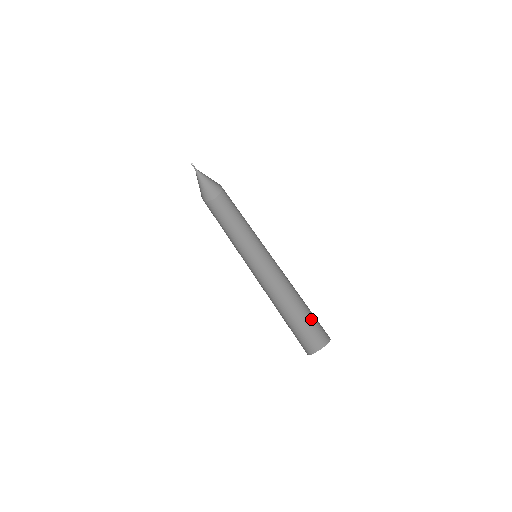
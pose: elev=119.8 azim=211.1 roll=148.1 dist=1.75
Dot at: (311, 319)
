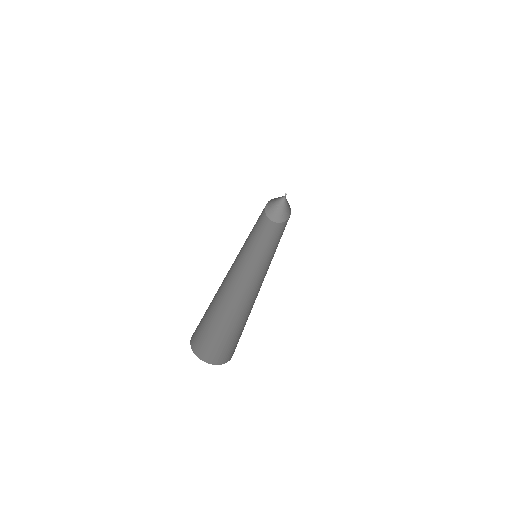
Dot at: (240, 332)
